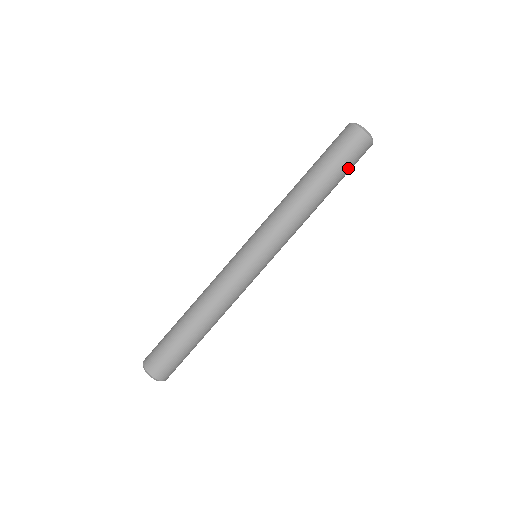
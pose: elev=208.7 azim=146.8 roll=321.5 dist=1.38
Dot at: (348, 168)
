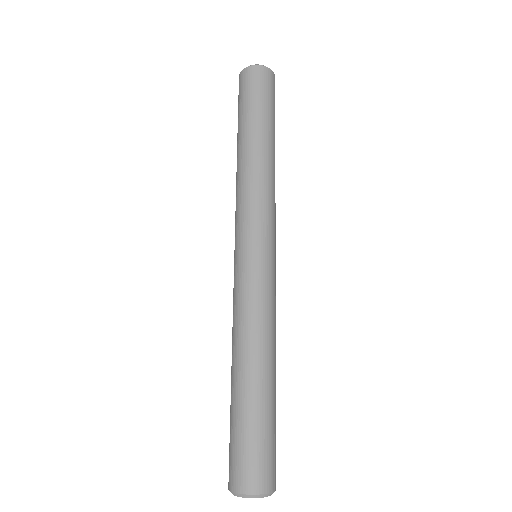
Dot at: (274, 109)
